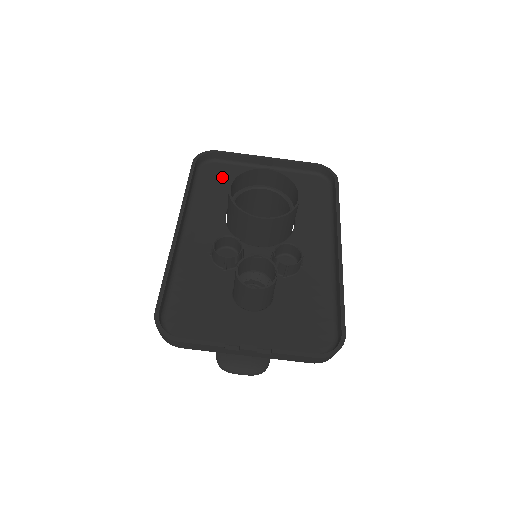
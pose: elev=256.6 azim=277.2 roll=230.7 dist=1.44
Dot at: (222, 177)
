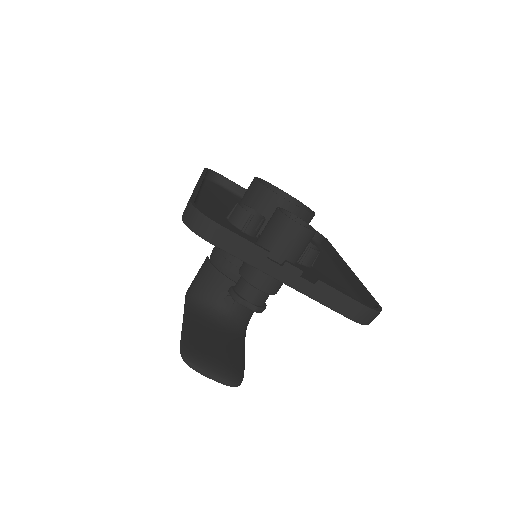
Dot at: (226, 194)
